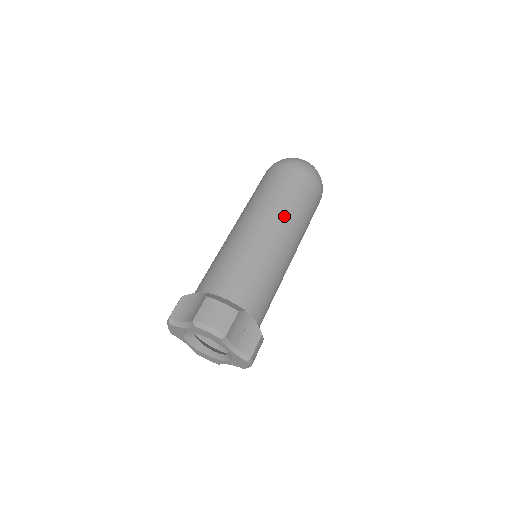
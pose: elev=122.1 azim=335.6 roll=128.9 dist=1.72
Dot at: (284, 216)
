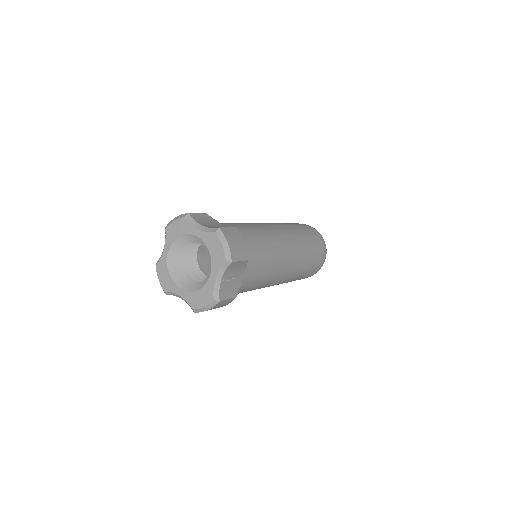
Dot at: (301, 252)
